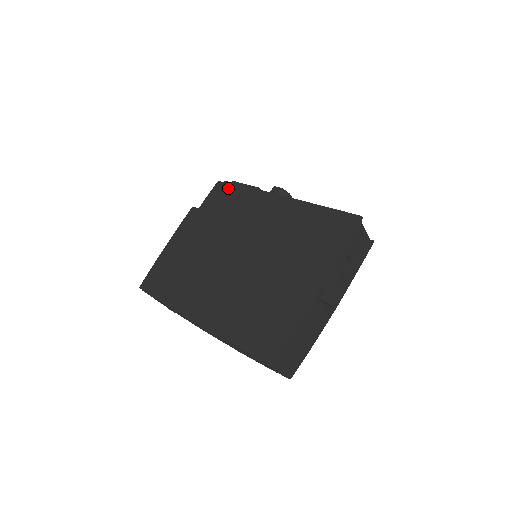
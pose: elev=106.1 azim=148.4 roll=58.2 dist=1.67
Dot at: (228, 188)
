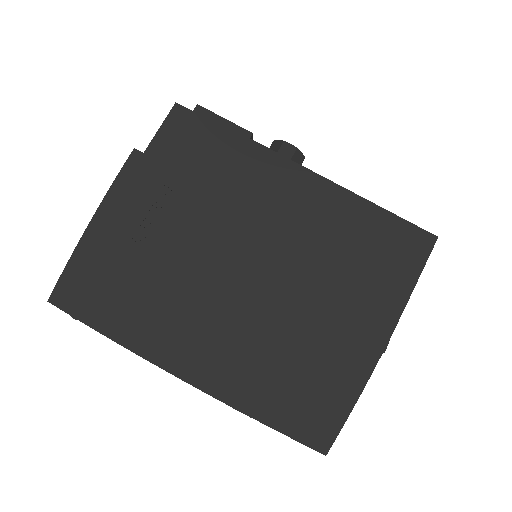
Dot at: (204, 127)
